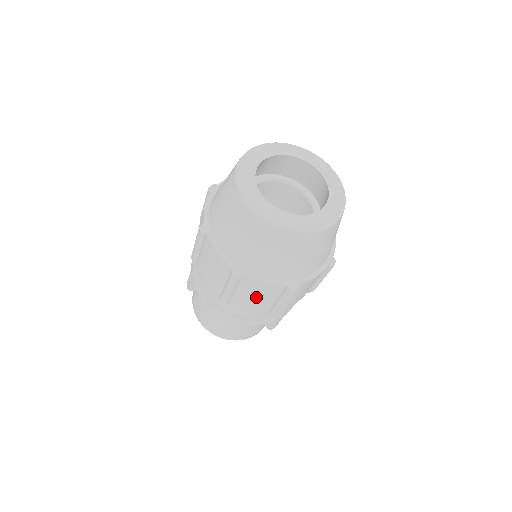
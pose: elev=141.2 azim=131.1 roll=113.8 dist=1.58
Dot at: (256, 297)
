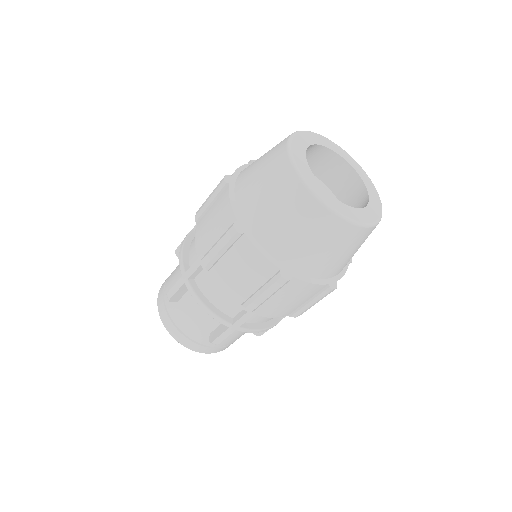
Dot at: (290, 300)
